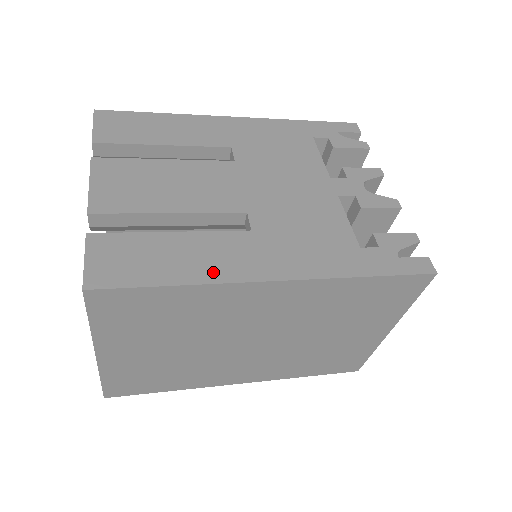
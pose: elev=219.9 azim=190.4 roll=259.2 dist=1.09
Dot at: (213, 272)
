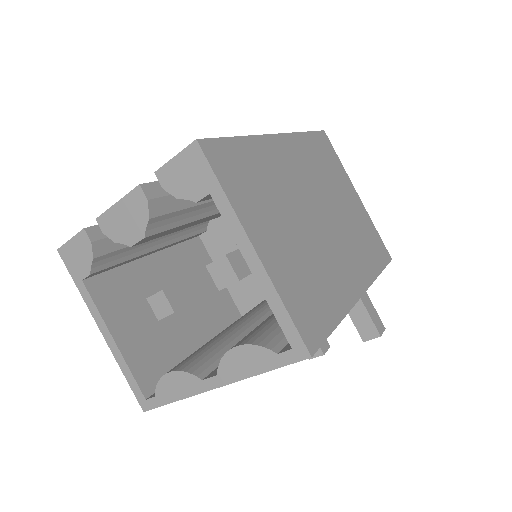
Dot at: occluded
